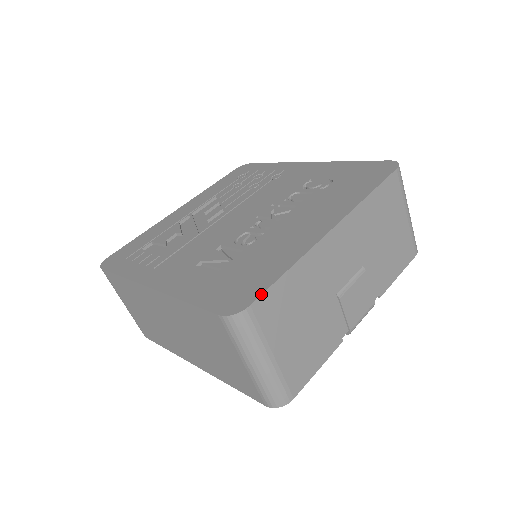
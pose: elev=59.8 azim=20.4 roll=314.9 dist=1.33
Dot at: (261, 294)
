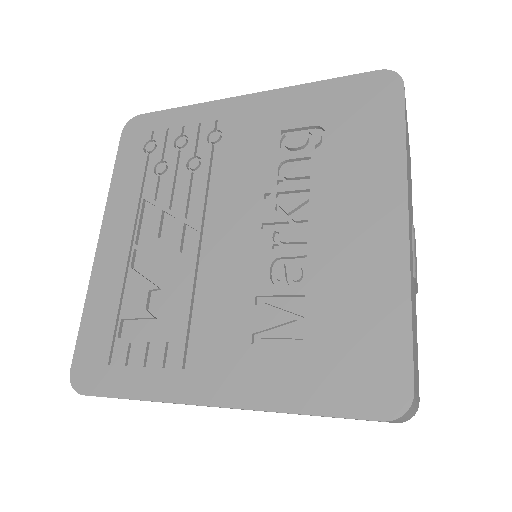
Dot at: (413, 367)
